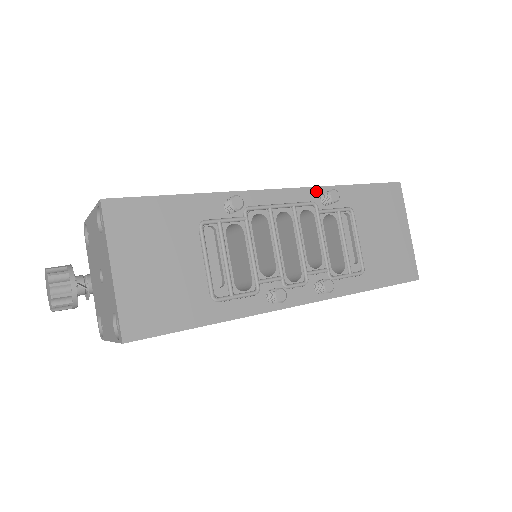
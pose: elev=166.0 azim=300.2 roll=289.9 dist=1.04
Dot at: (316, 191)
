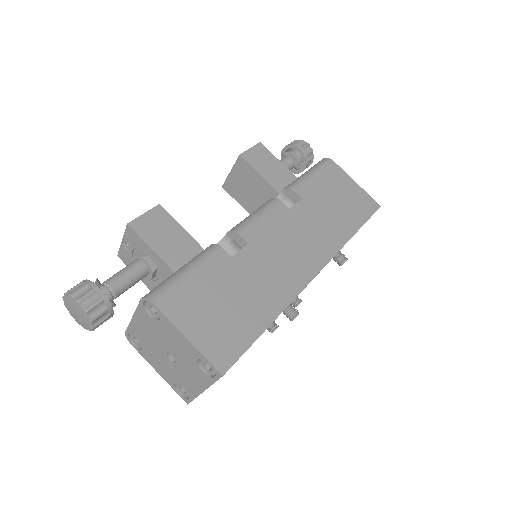
Dot at: (335, 255)
